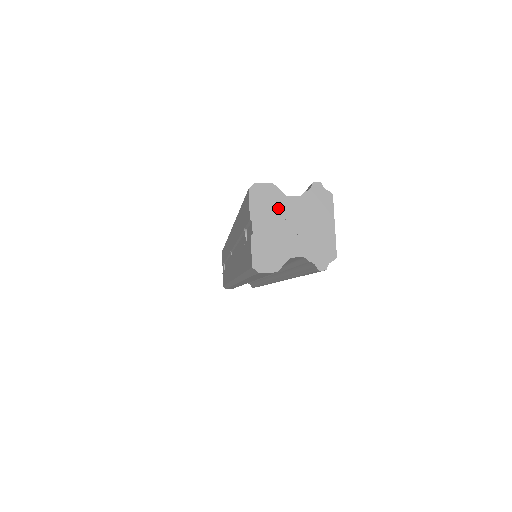
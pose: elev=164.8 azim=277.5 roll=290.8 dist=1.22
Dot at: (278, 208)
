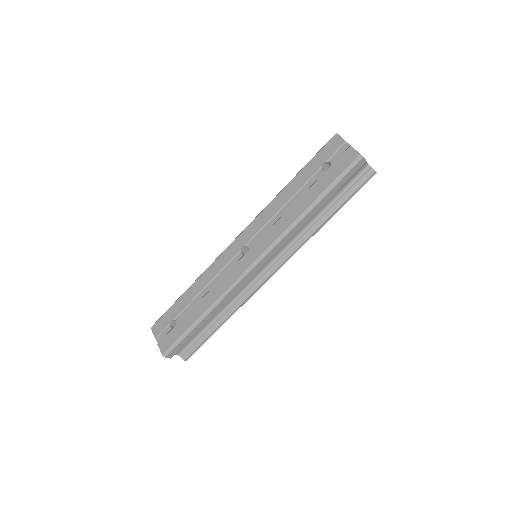
Dot at: occluded
